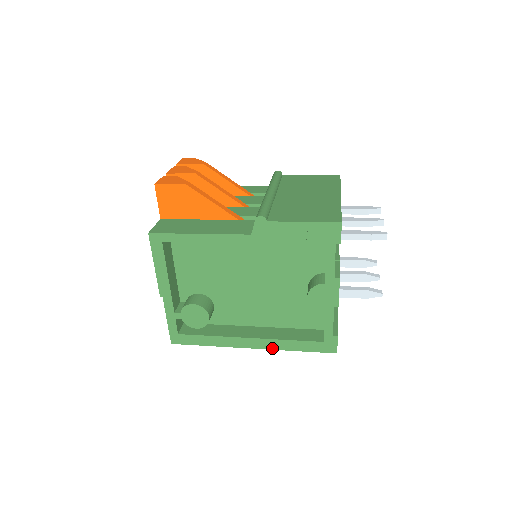
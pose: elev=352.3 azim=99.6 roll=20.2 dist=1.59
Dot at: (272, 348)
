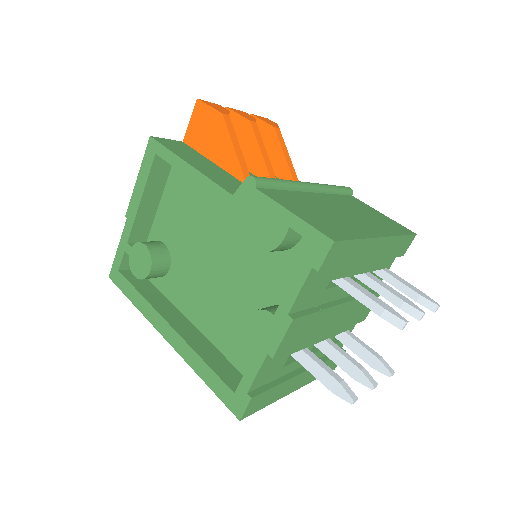
Dot at: (183, 356)
